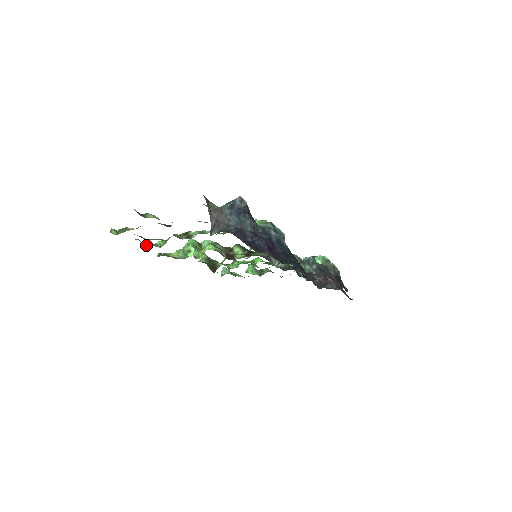
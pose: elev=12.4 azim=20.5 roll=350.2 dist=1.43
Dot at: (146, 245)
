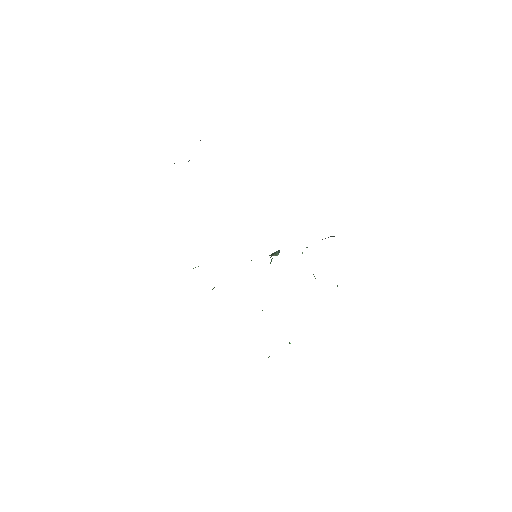
Dot at: occluded
